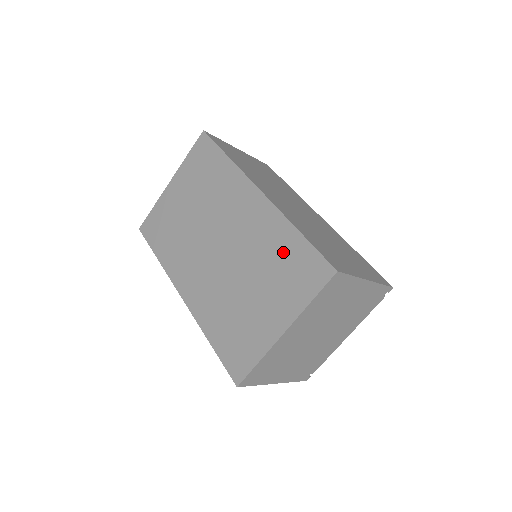
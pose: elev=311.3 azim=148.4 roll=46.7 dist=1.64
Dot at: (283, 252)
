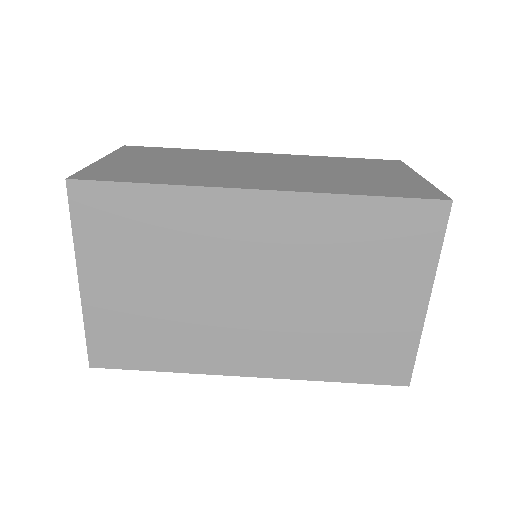
Dot at: (361, 232)
